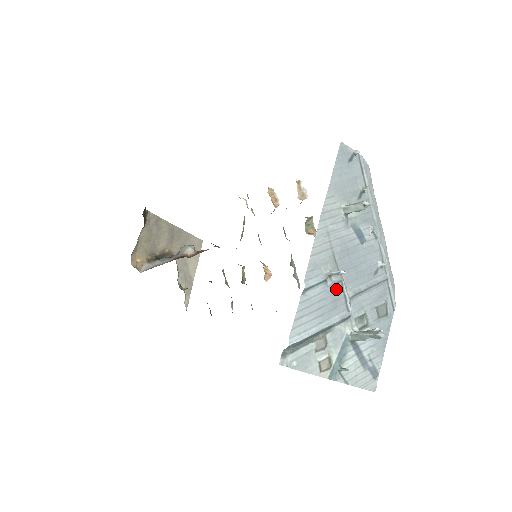
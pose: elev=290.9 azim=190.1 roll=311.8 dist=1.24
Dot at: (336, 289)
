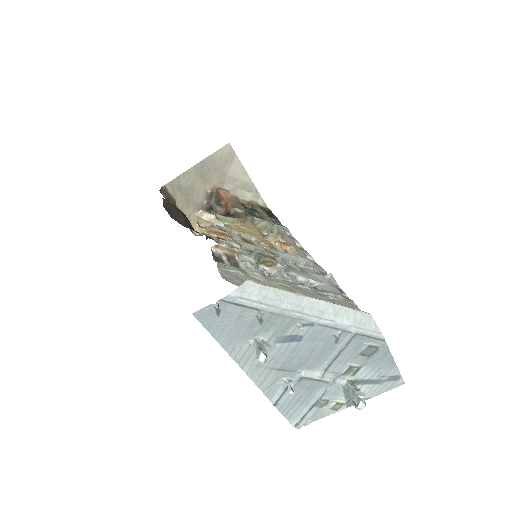
Dot at: (302, 383)
